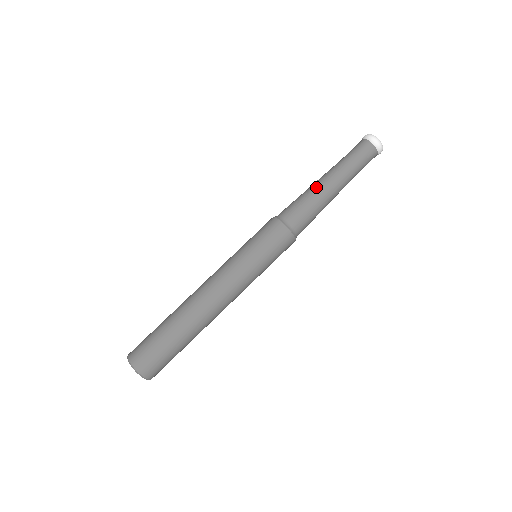
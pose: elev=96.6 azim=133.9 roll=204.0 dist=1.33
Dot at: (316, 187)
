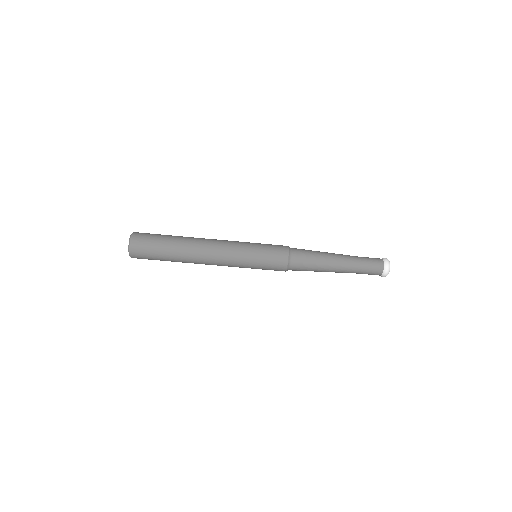
Dot at: (327, 268)
